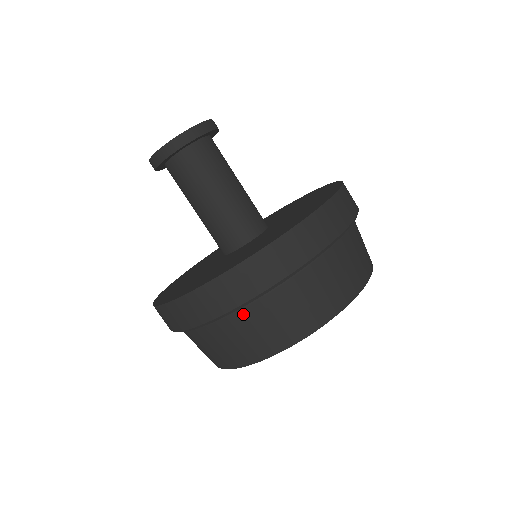
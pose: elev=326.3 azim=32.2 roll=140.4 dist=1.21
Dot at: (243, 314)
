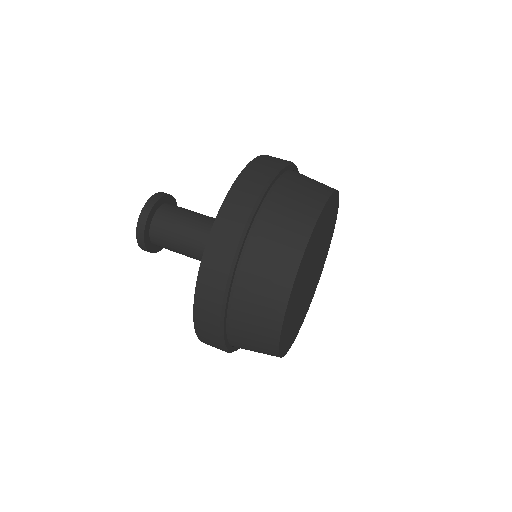
Dot at: (233, 330)
